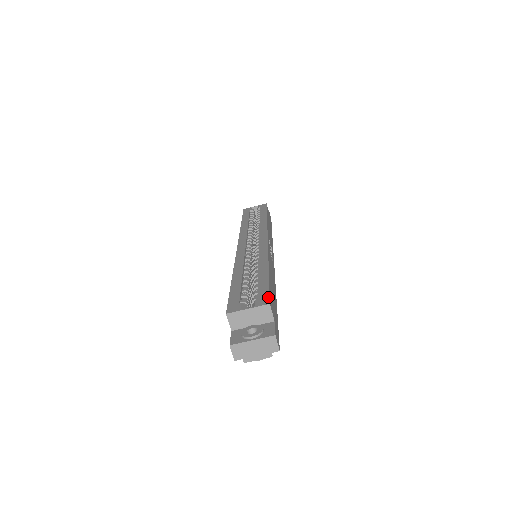
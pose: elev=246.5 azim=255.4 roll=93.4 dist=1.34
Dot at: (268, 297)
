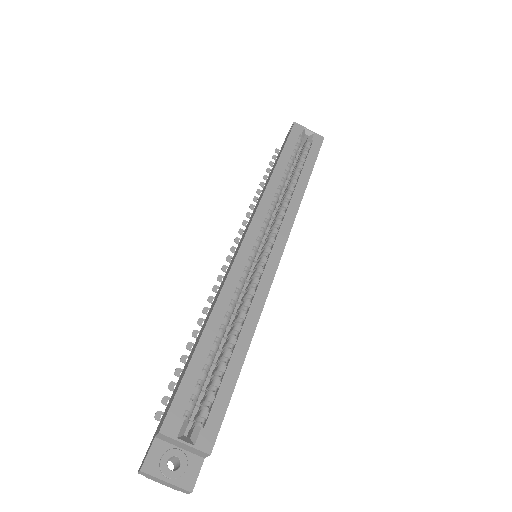
Dot at: (216, 435)
